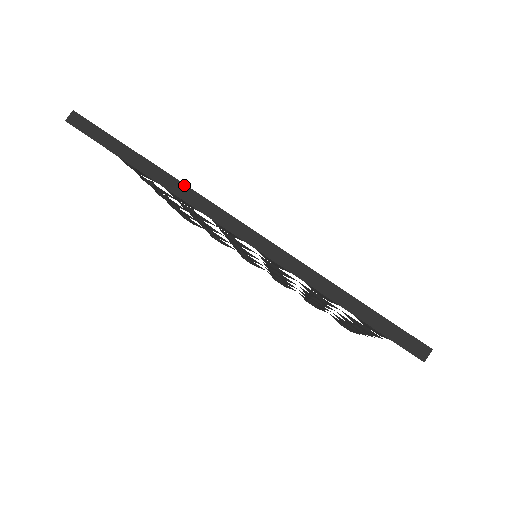
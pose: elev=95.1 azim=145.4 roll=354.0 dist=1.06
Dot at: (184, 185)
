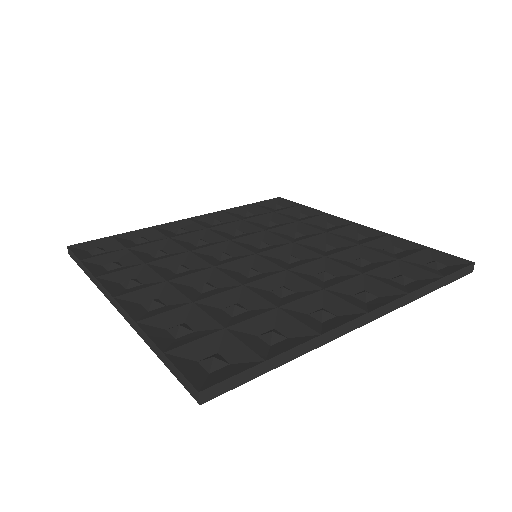
Dot at: (96, 279)
